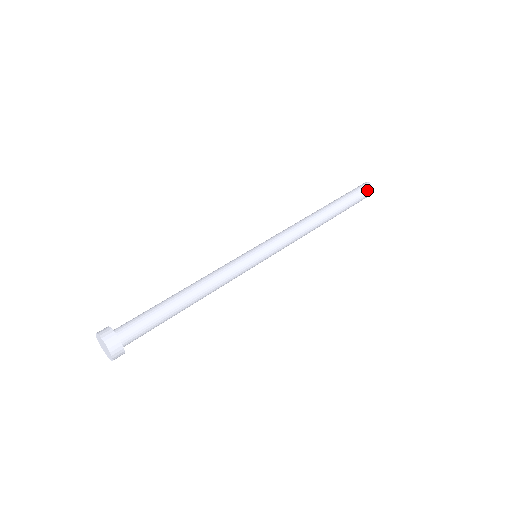
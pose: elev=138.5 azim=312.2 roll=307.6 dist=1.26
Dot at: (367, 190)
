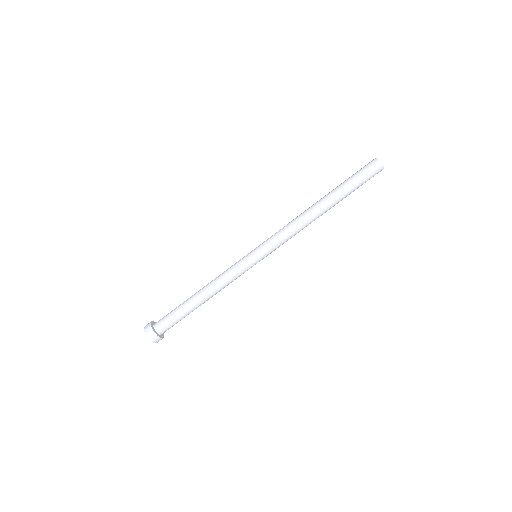
Dot at: occluded
